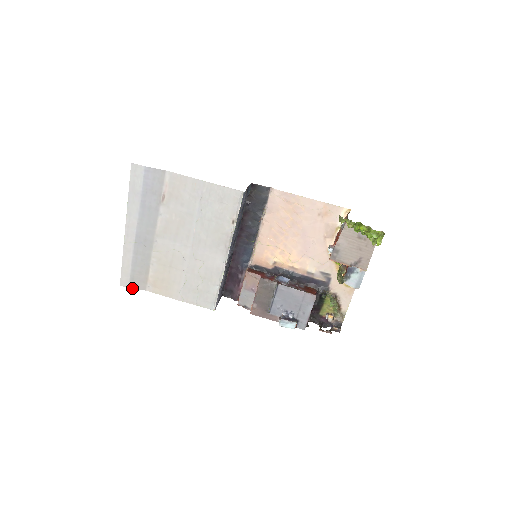
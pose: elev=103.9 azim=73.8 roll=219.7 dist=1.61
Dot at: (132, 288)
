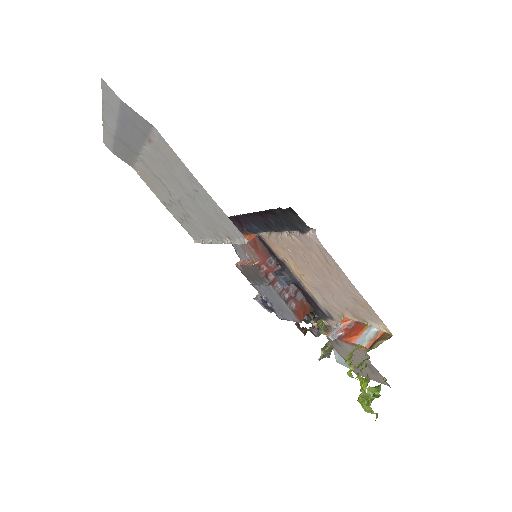
Dot at: (116, 155)
